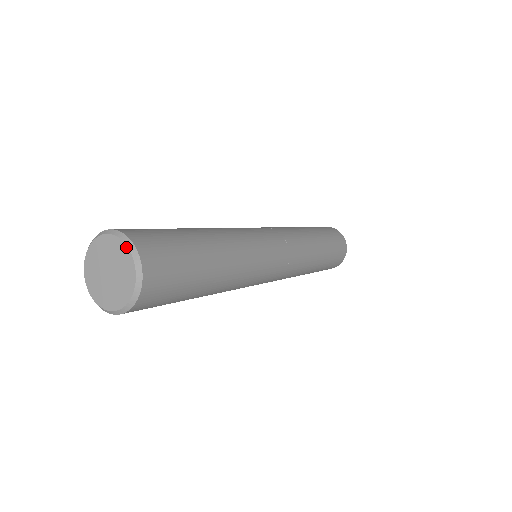
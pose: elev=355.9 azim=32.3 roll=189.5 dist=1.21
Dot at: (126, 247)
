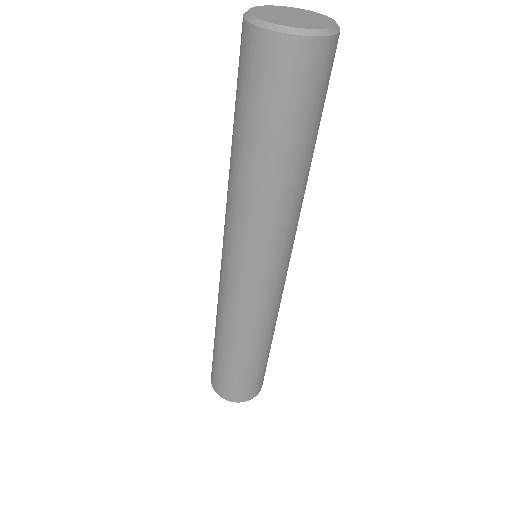
Dot at: (290, 7)
